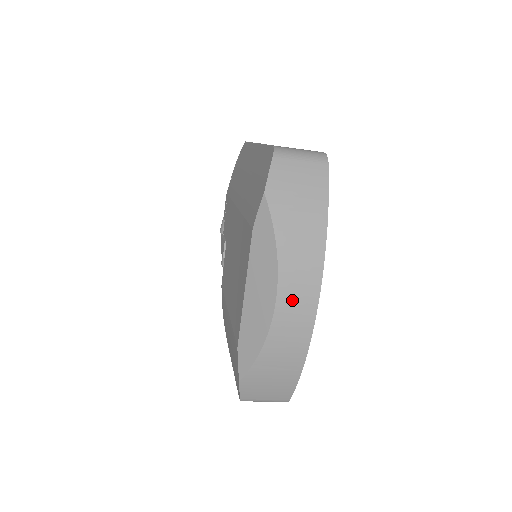
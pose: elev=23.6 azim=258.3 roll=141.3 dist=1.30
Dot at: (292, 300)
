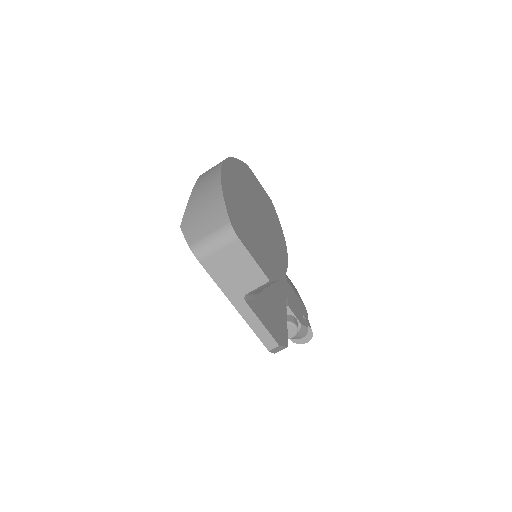
Dot at: (207, 173)
